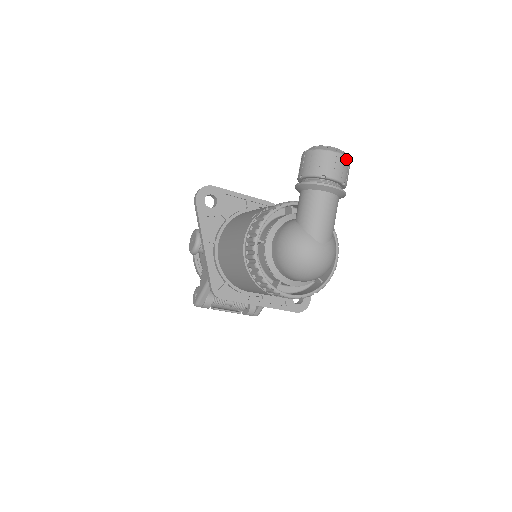
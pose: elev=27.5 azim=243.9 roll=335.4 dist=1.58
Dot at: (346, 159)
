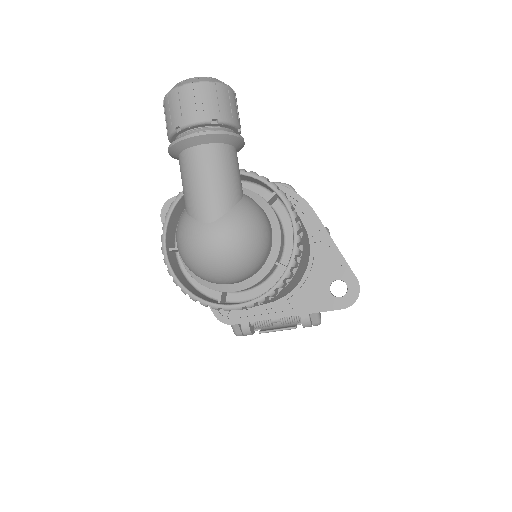
Dot at: (203, 86)
